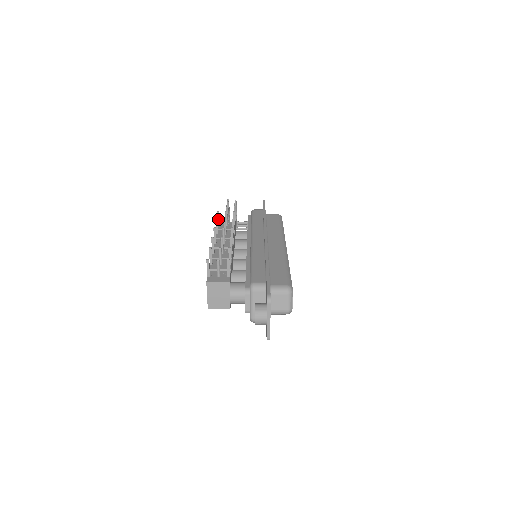
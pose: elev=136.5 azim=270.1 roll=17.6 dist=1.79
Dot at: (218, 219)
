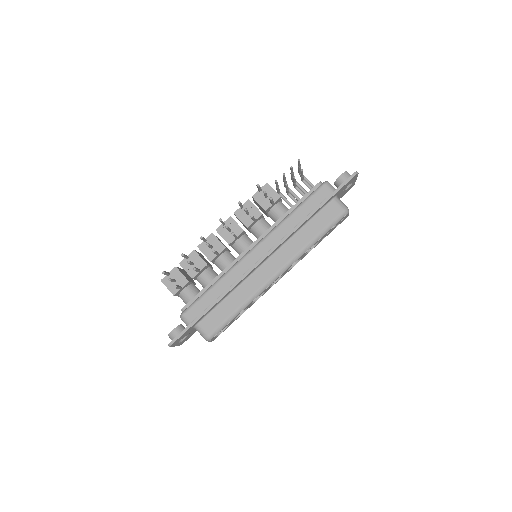
Dot at: (258, 188)
